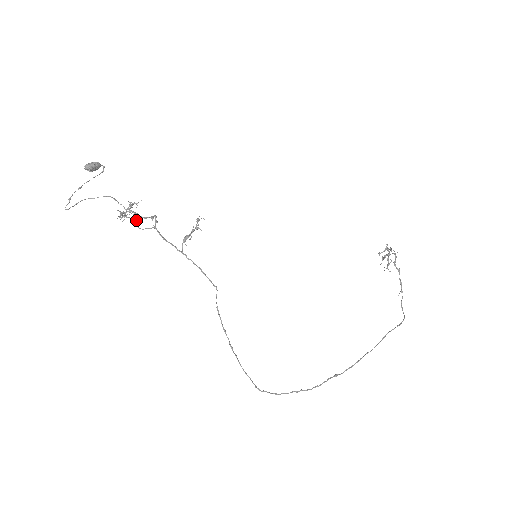
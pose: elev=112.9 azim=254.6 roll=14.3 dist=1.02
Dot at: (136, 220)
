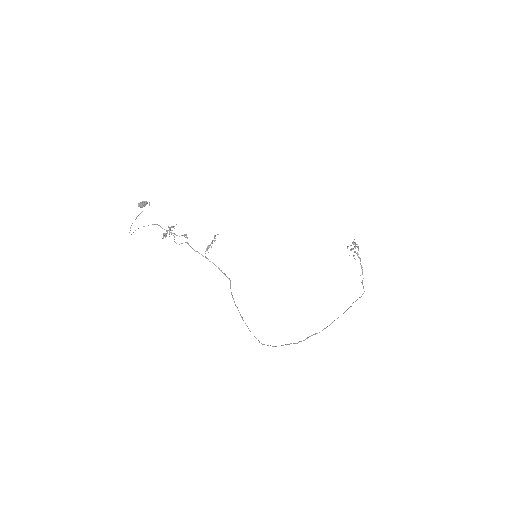
Dot at: occluded
